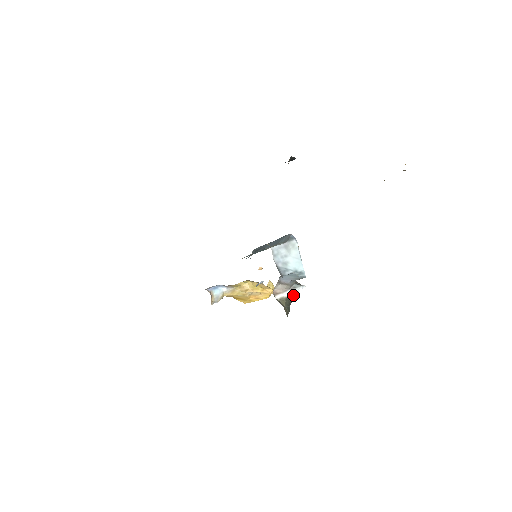
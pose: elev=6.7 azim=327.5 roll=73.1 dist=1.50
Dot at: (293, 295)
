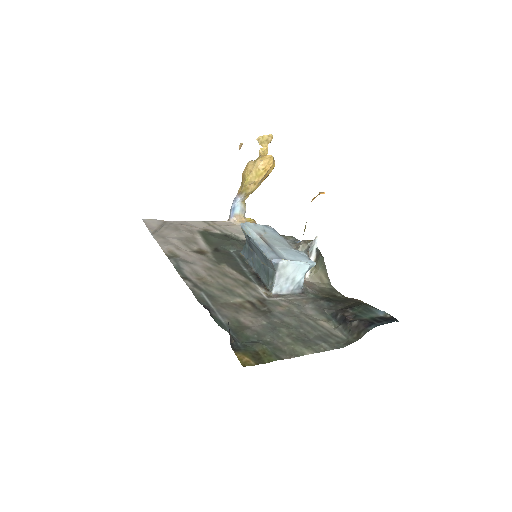
Dot at: (315, 256)
